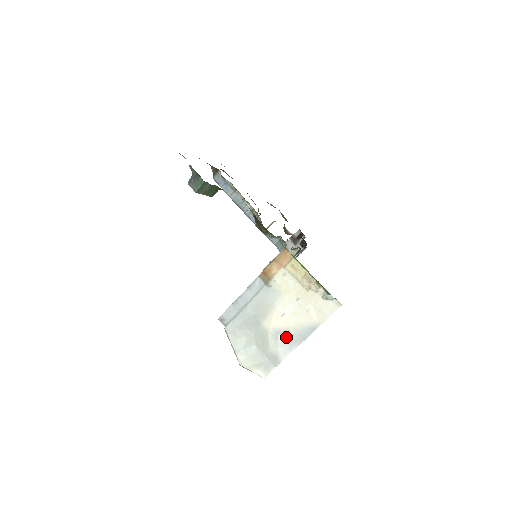
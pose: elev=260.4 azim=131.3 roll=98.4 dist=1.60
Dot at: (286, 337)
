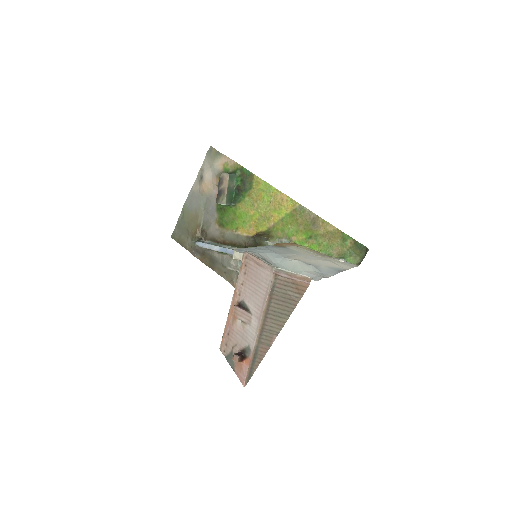
Dot at: (318, 268)
